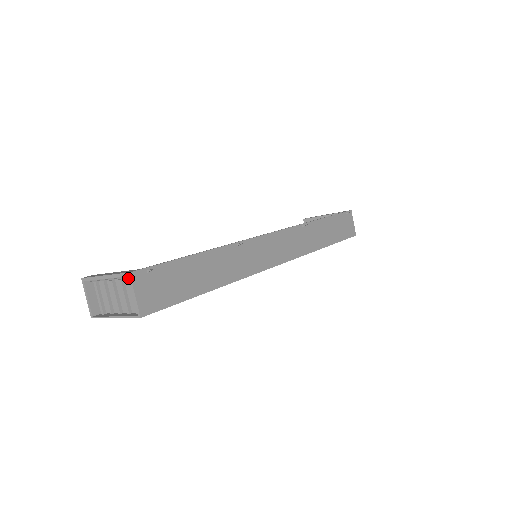
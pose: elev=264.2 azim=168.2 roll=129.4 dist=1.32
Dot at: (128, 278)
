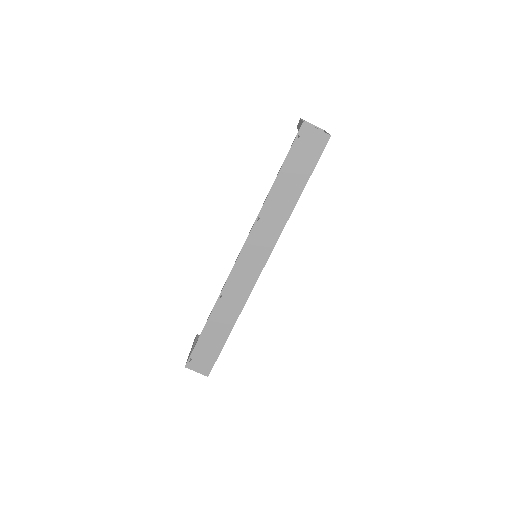
Dot at: occluded
